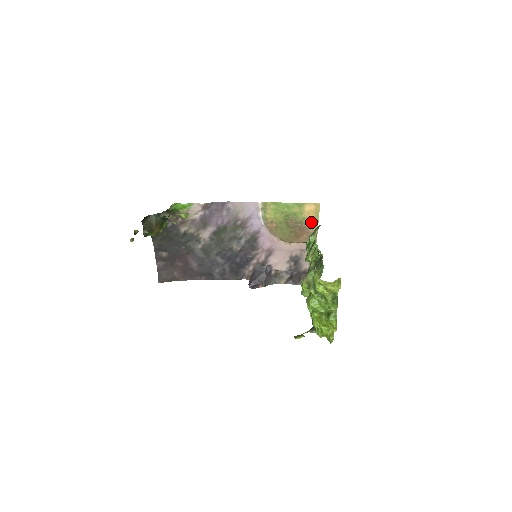
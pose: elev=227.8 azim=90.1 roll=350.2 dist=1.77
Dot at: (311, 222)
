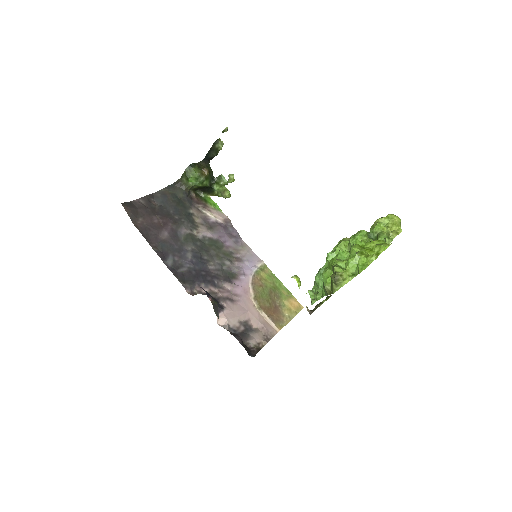
Dot at: (287, 312)
